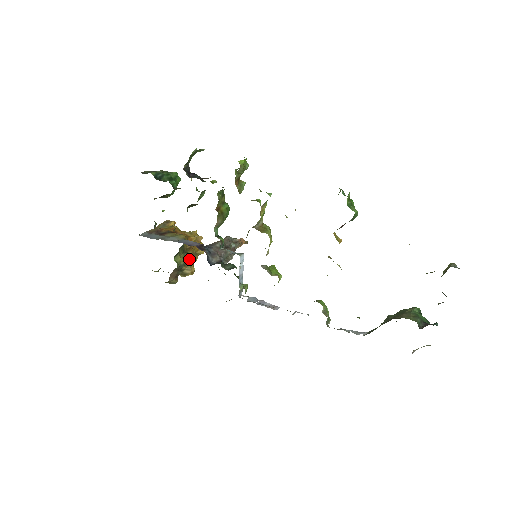
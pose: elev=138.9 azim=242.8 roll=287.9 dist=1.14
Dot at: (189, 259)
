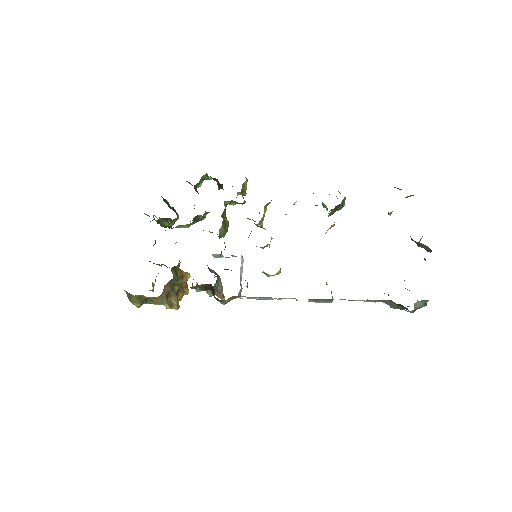
Dot at: (181, 281)
